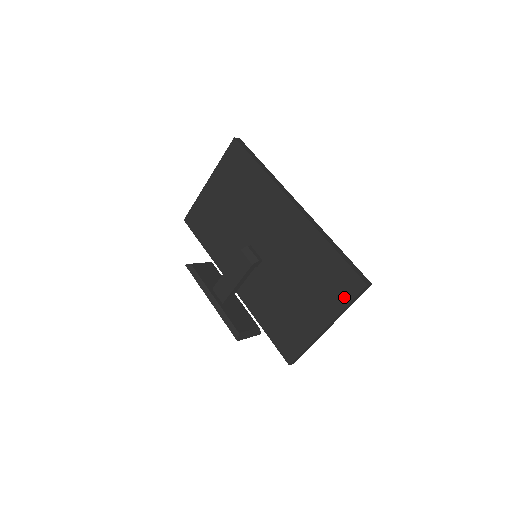
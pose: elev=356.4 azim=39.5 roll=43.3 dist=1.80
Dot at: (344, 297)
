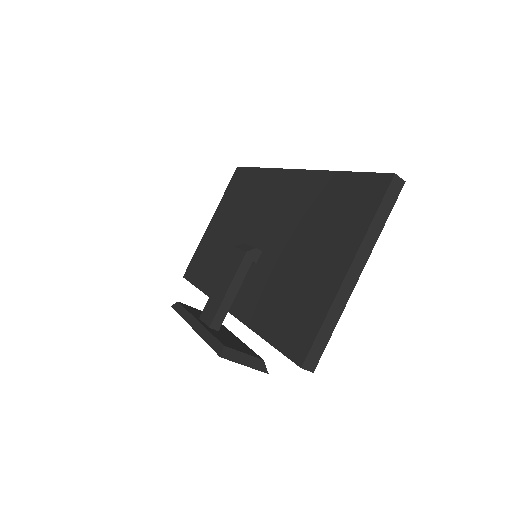
Dot at: (367, 211)
